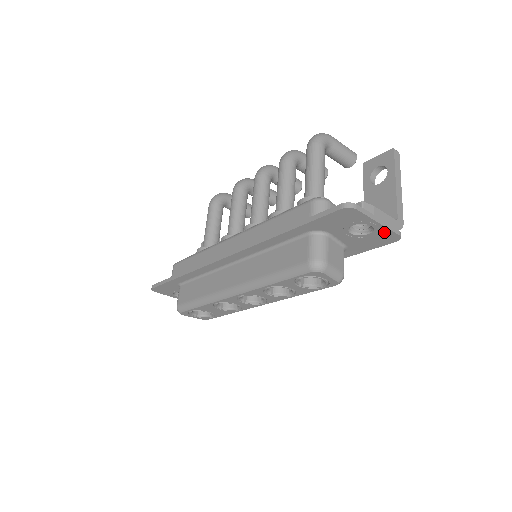
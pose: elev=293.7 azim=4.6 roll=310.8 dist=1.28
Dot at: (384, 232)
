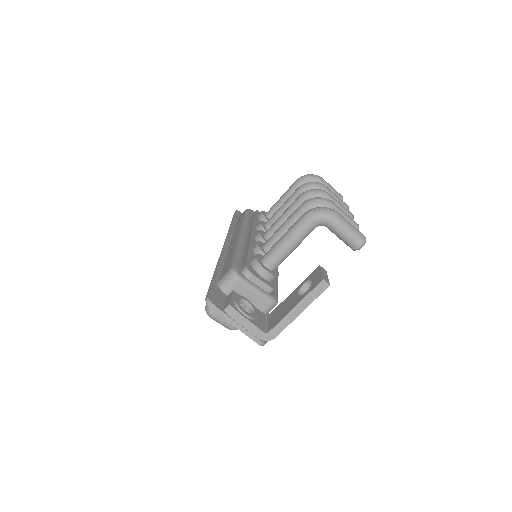
Dot at: (248, 332)
